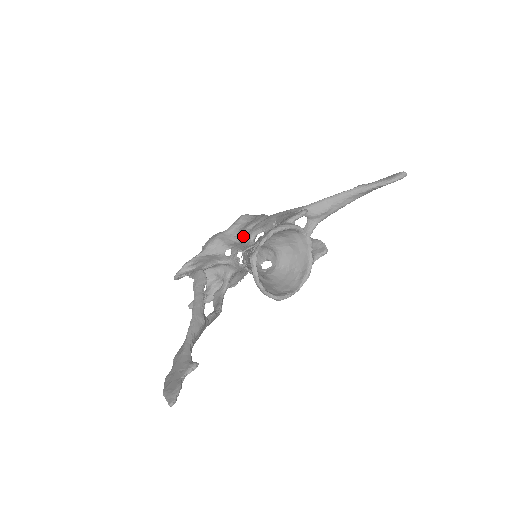
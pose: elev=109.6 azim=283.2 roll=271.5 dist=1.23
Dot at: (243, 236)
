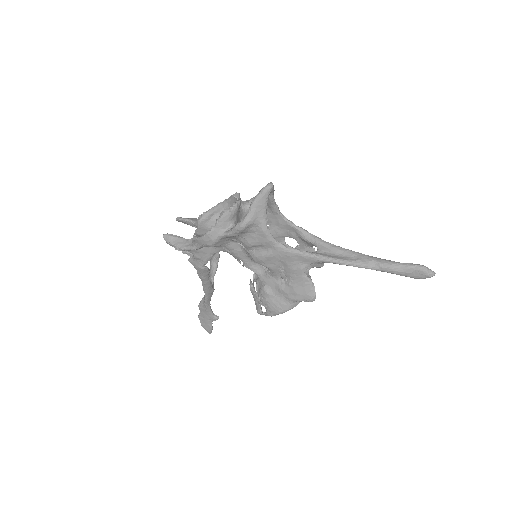
Dot at: (244, 247)
